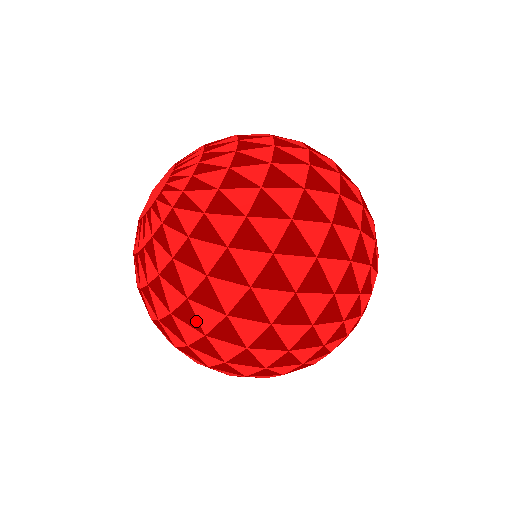
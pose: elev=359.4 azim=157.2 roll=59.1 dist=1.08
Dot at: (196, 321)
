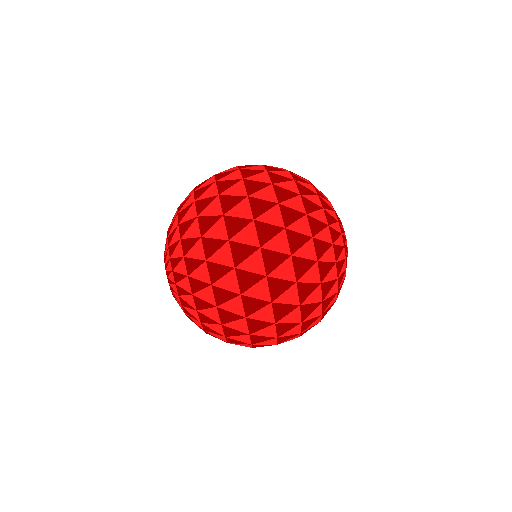
Dot at: (223, 267)
